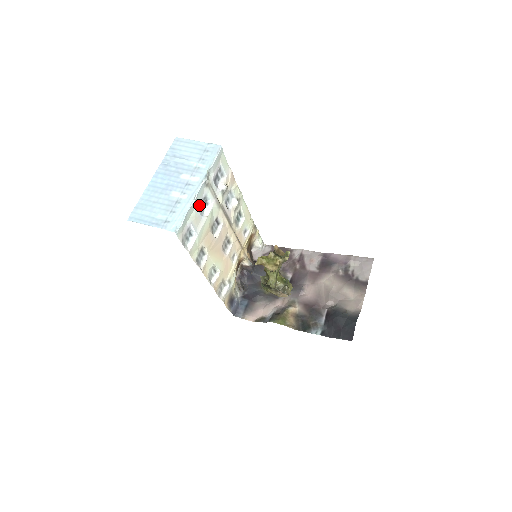
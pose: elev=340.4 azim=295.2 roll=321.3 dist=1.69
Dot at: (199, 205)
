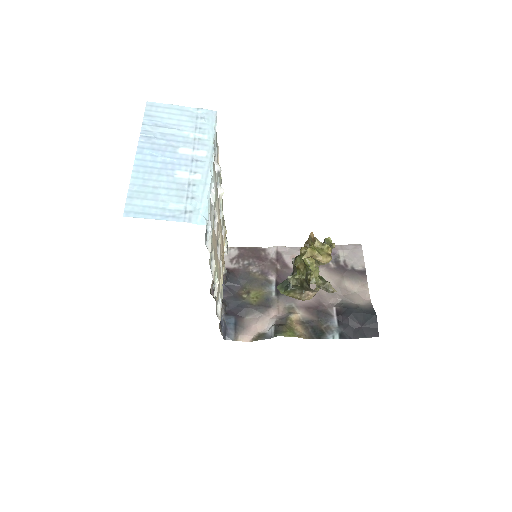
Dot at: occluded
